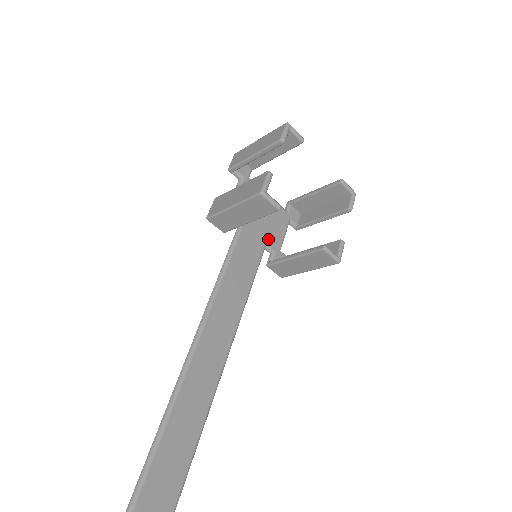
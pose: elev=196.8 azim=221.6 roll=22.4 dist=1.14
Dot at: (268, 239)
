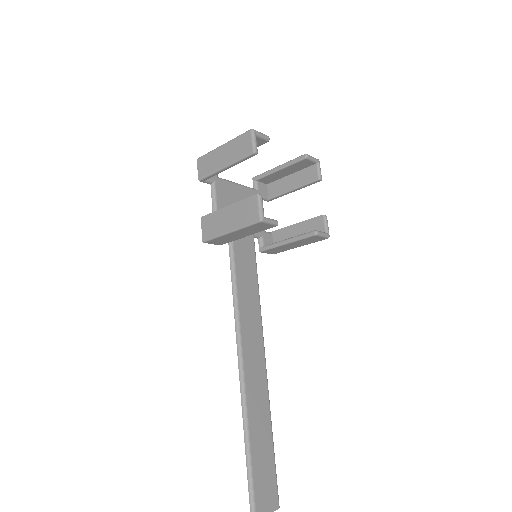
Dot at: occluded
